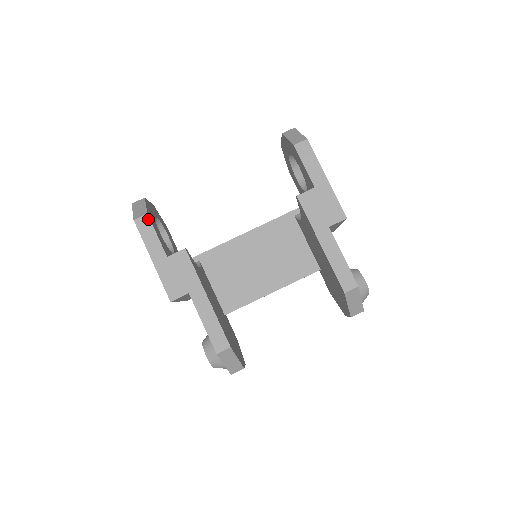
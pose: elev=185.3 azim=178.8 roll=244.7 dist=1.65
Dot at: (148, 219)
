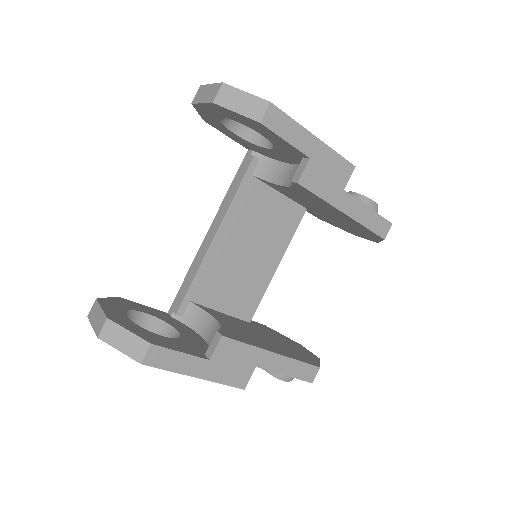
Dot at: (157, 348)
